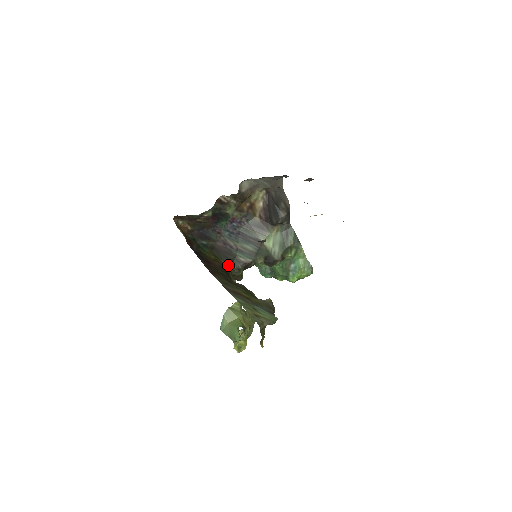
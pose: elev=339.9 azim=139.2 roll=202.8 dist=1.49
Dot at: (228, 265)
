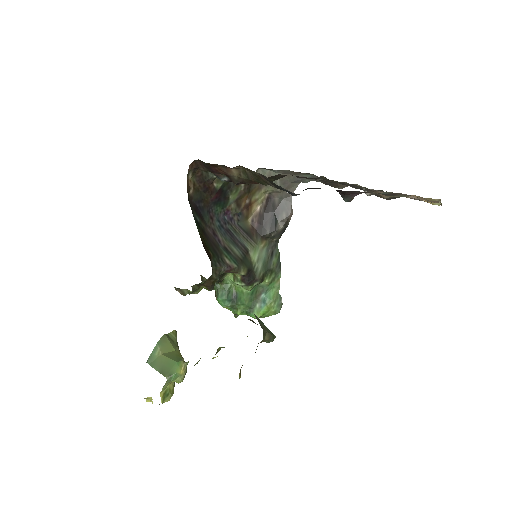
Dot at: (213, 260)
